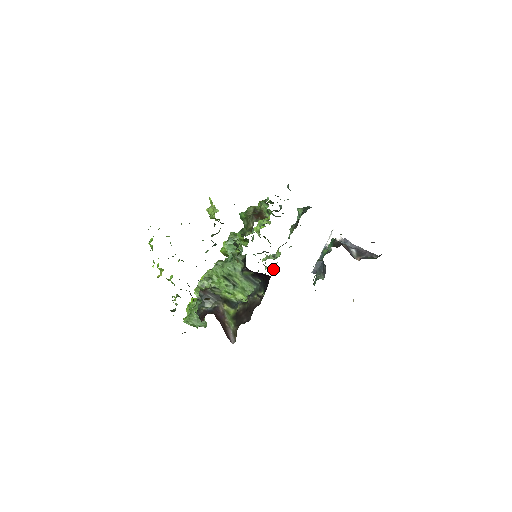
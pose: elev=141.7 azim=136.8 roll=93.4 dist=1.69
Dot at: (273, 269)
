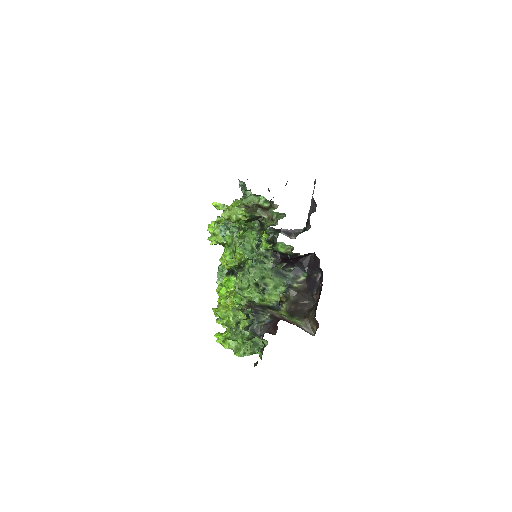
Dot at: occluded
